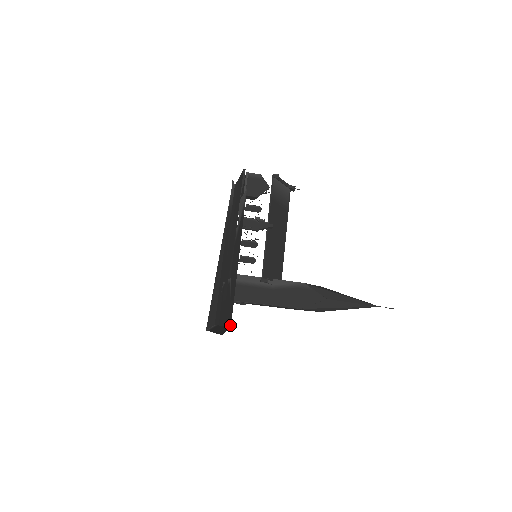
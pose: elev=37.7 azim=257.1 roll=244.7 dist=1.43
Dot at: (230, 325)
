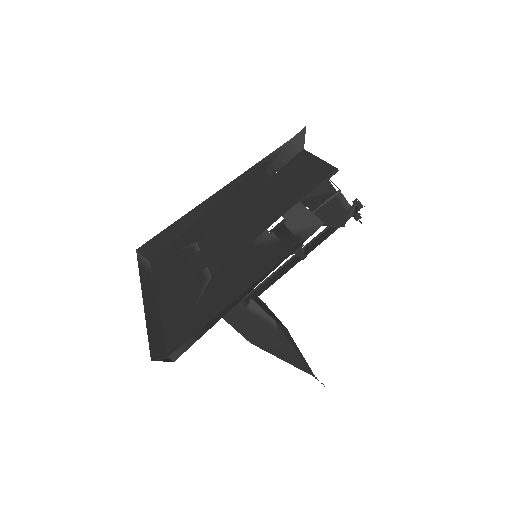
Dot at: (169, 352)
